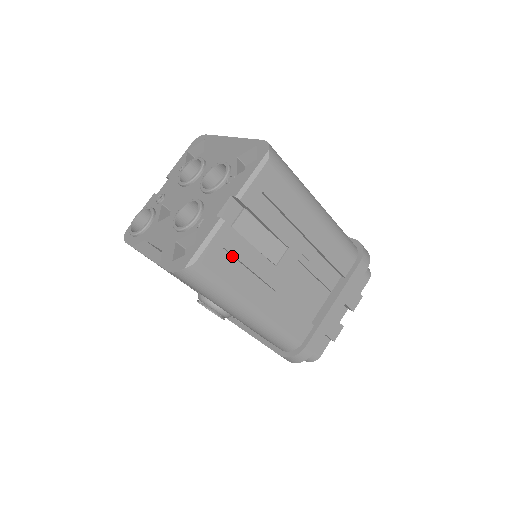
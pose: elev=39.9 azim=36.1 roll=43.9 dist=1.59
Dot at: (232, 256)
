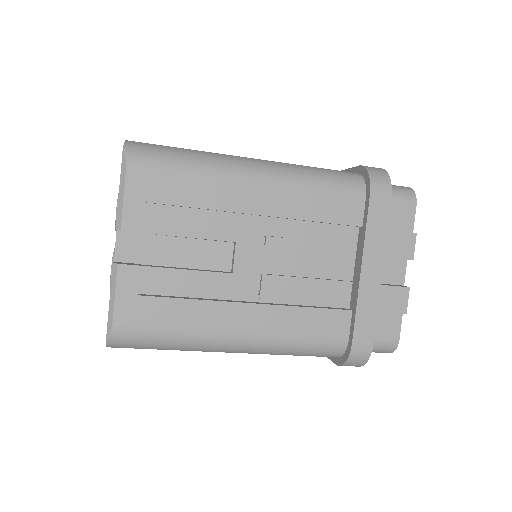
Dot at: (163, 293)
